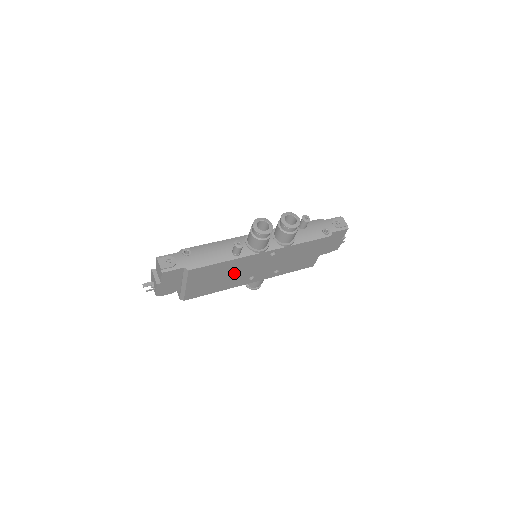
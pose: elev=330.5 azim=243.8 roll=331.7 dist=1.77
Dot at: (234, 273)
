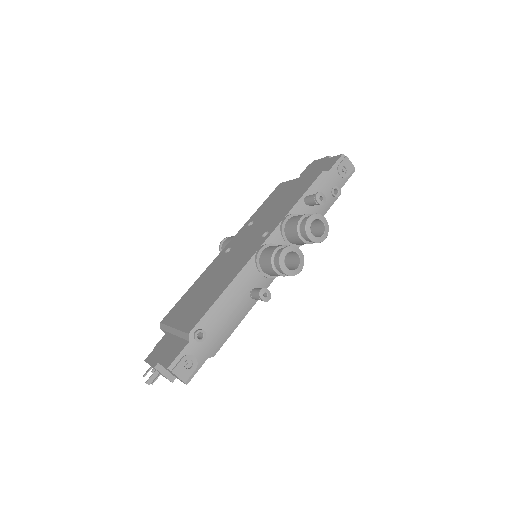
Dot at: occluded
